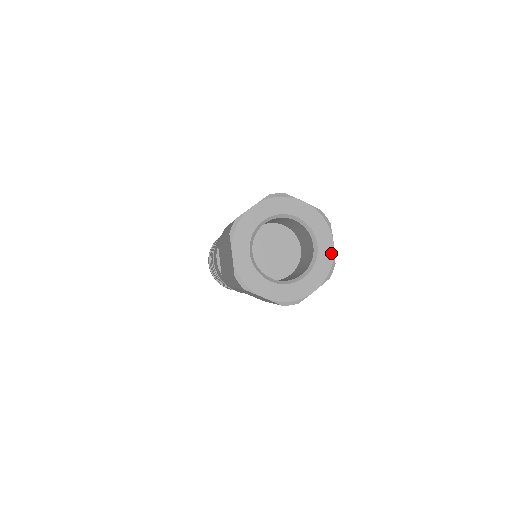
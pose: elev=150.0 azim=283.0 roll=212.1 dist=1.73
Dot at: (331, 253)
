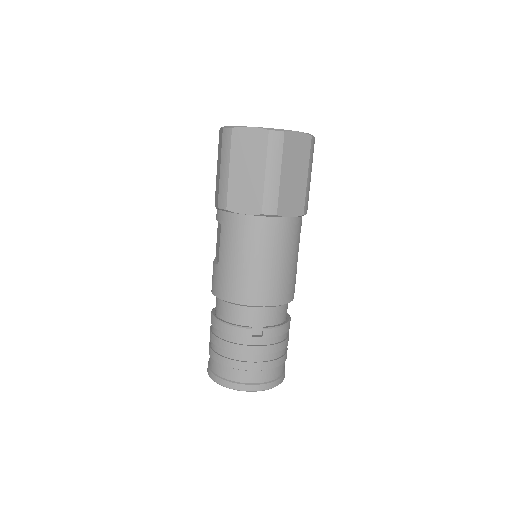
Dot at: occluded
